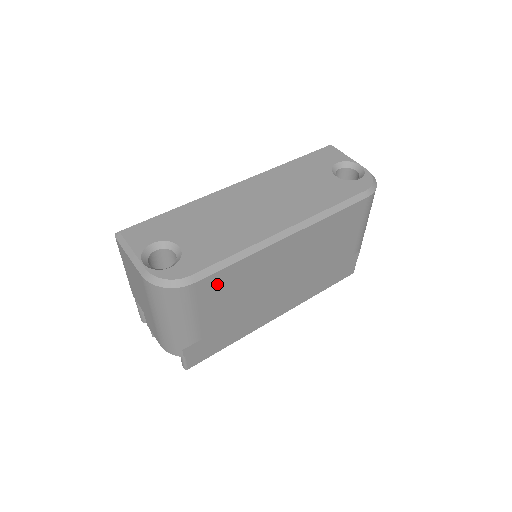
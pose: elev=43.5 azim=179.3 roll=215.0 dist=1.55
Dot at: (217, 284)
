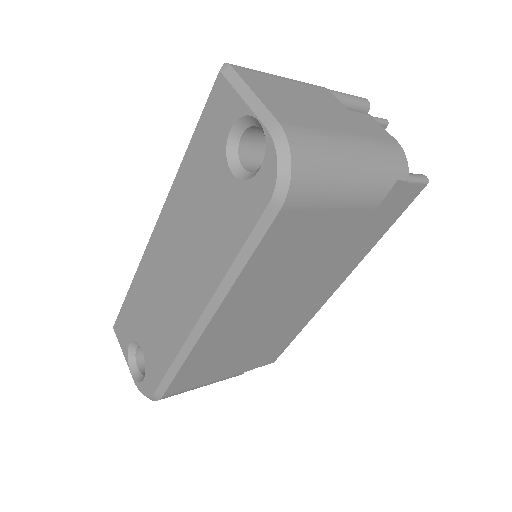
Dot at: (189, 377)
